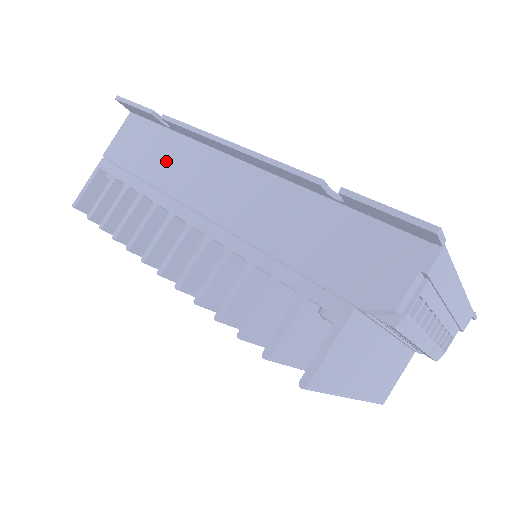
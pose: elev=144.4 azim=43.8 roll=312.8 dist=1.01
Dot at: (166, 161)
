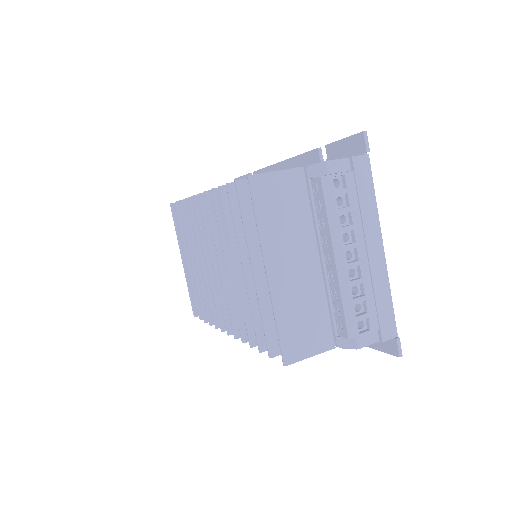
Dot at: occluded
